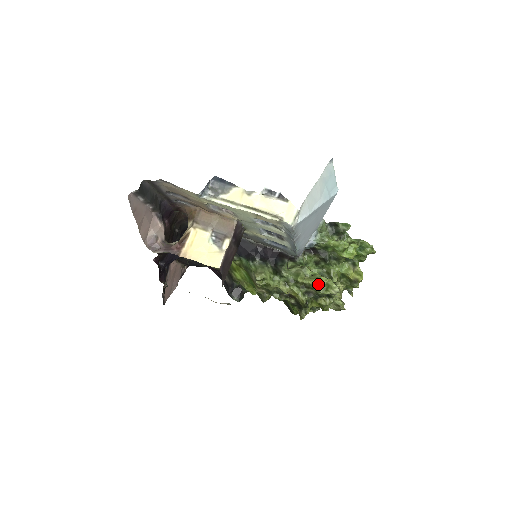
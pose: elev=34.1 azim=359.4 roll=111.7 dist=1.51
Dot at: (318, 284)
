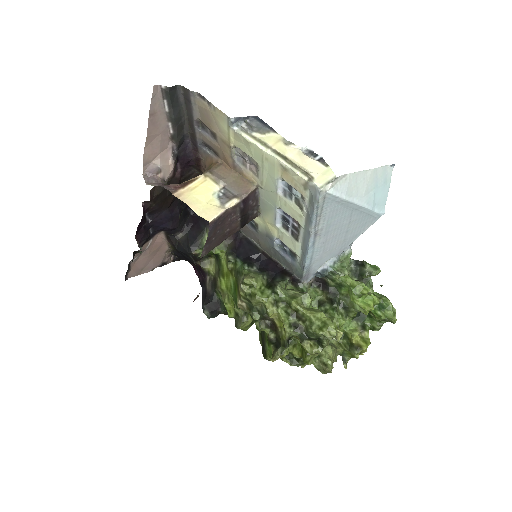
Dot at: (313, 317)
